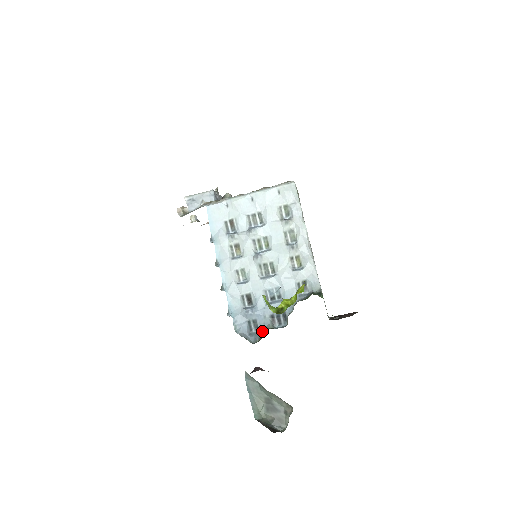
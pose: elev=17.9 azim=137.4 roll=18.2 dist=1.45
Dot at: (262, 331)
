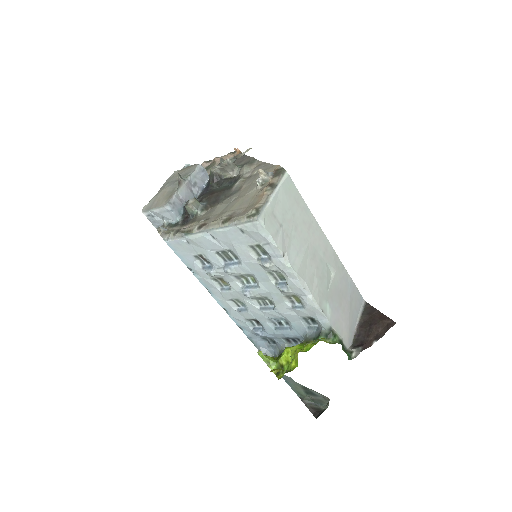
Dot at: (279, 348)
